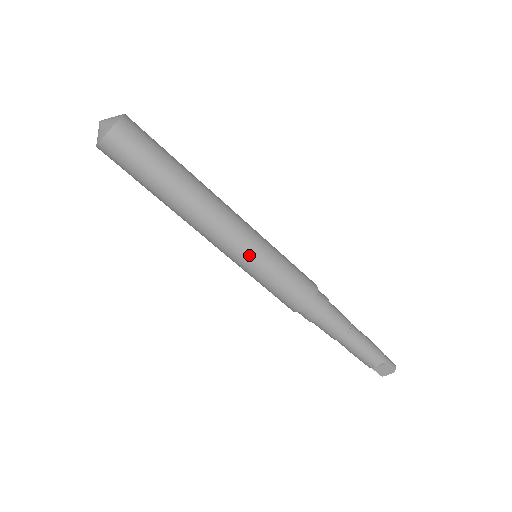
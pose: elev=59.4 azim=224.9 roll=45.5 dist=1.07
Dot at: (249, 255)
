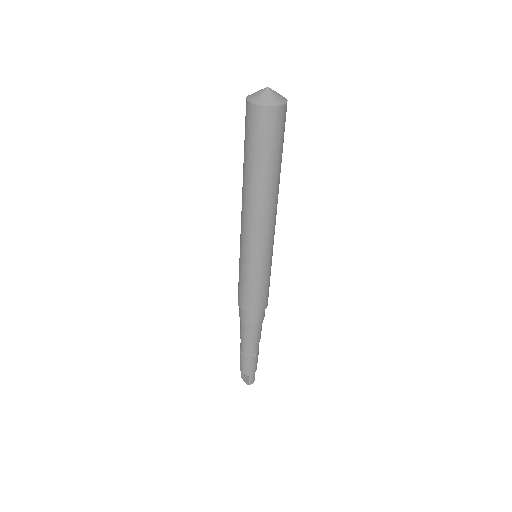
Dot at: (249, 255)
